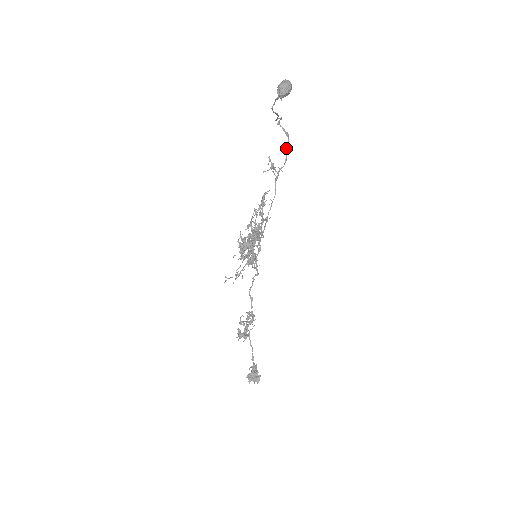
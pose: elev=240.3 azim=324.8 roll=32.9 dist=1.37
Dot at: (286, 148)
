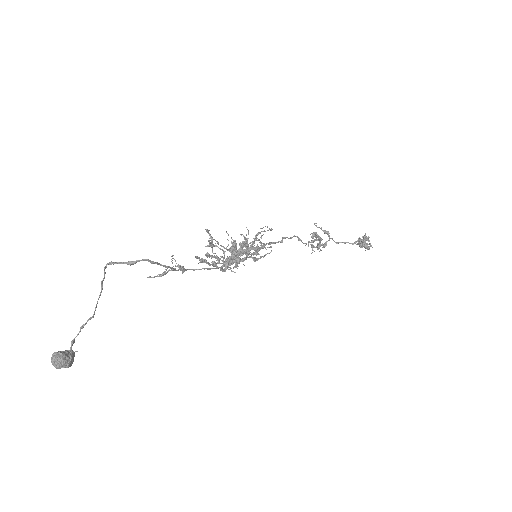
Dot at: (152, 262)
